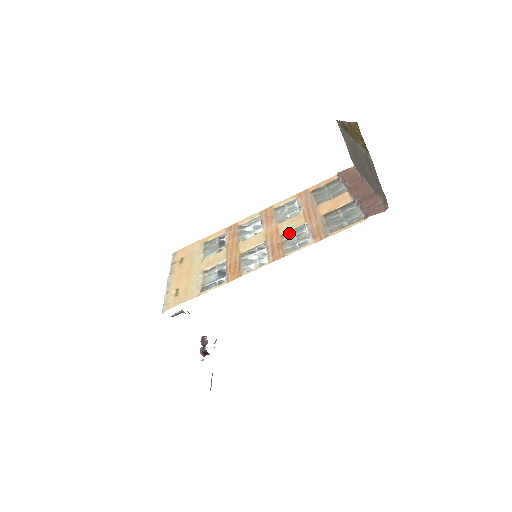
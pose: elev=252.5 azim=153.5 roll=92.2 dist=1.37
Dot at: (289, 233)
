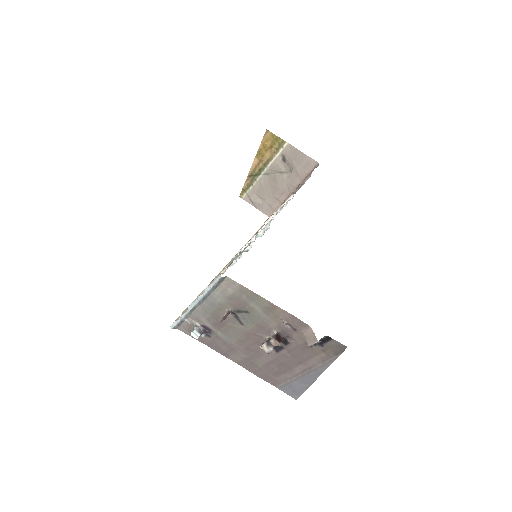
Dot at: occluded
